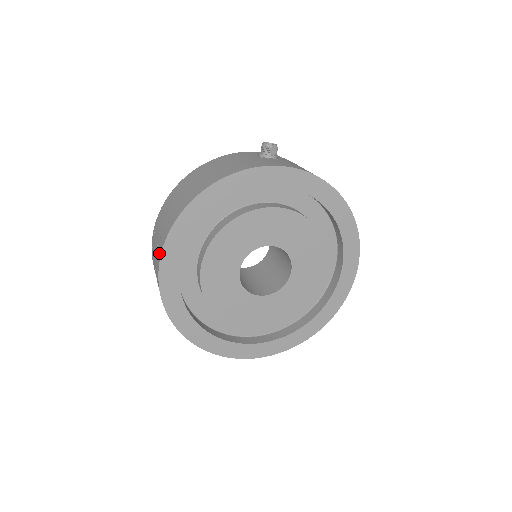
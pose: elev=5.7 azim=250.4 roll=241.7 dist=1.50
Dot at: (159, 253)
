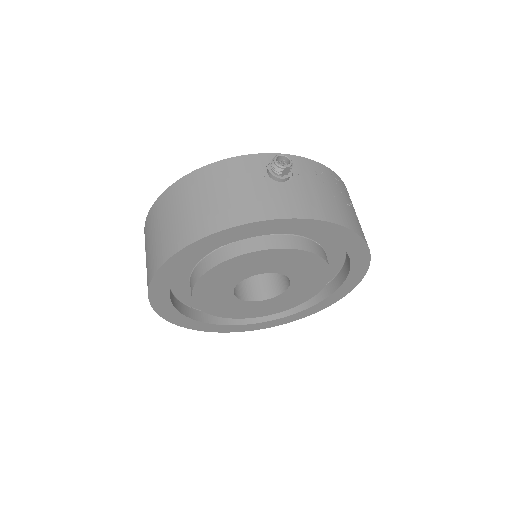
Dot at: (148, 278)
